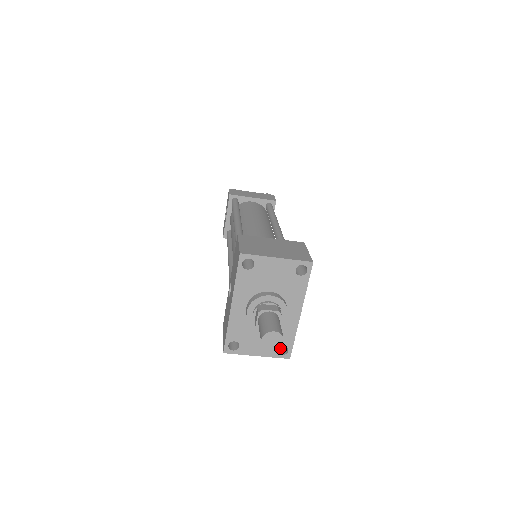
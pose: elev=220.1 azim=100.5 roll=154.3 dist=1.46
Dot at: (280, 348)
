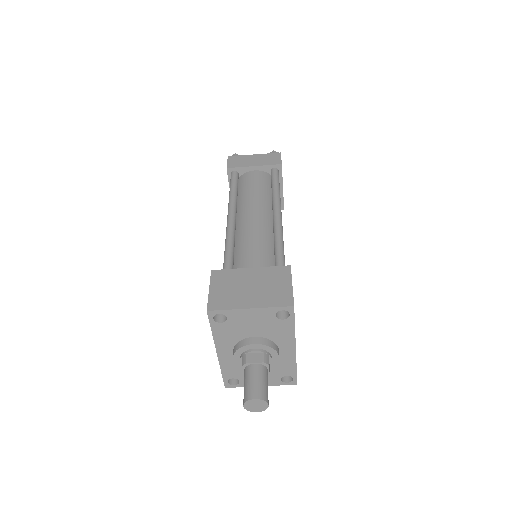
Dot at: occluded
